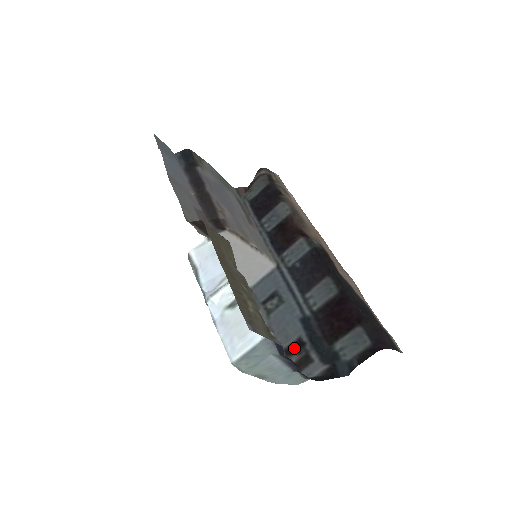
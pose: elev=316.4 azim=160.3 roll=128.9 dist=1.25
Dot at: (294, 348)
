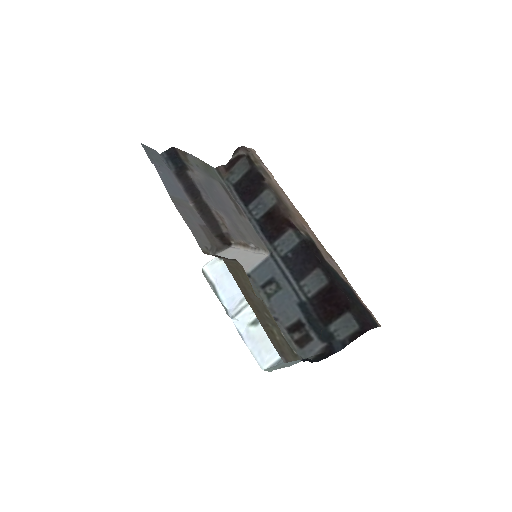
Dot at: (295, 328)
